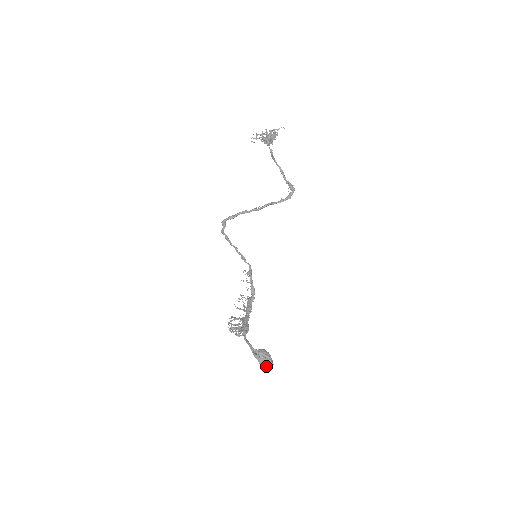
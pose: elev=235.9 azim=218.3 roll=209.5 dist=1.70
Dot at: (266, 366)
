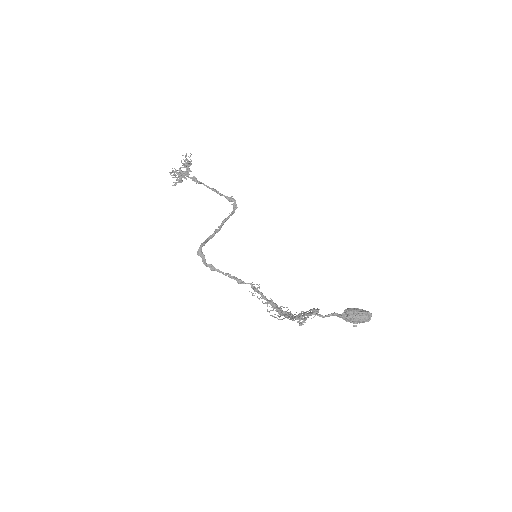
Dot at: (366, 315)
